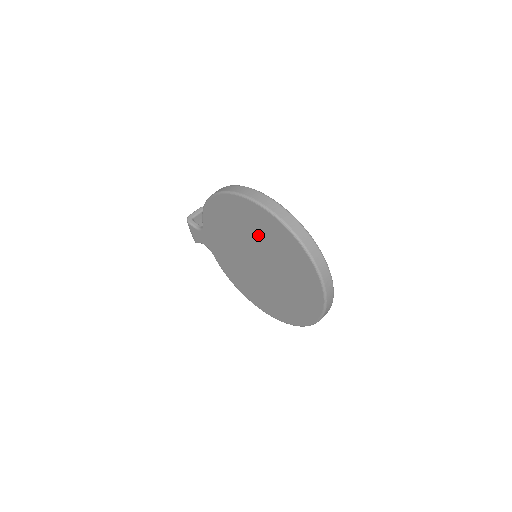
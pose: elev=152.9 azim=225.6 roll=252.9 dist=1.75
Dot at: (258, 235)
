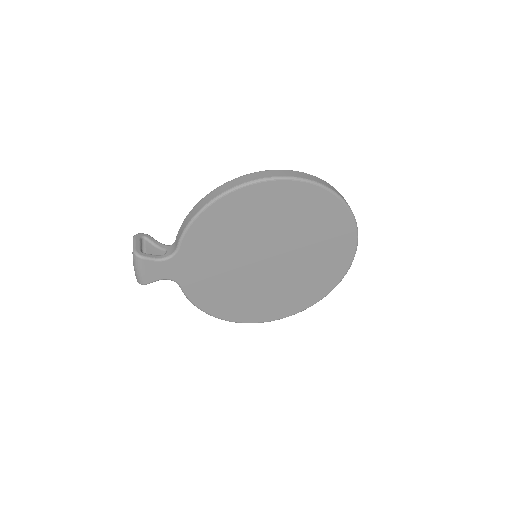
Dot at: (286, 221)
